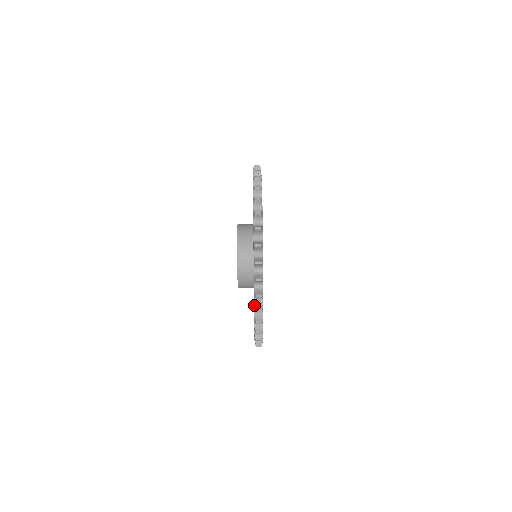
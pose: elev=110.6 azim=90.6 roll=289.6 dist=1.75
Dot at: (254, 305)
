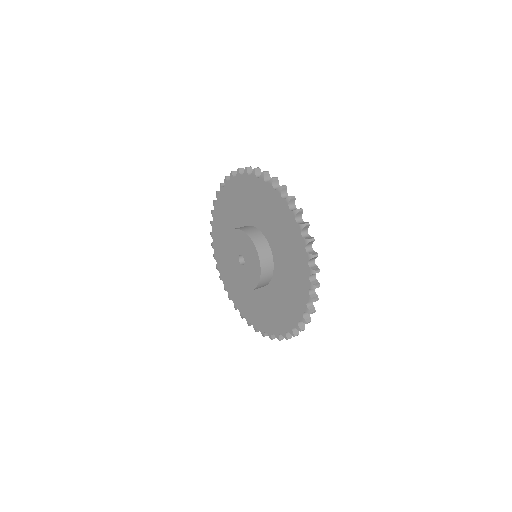
Dot at: (305, 238)
